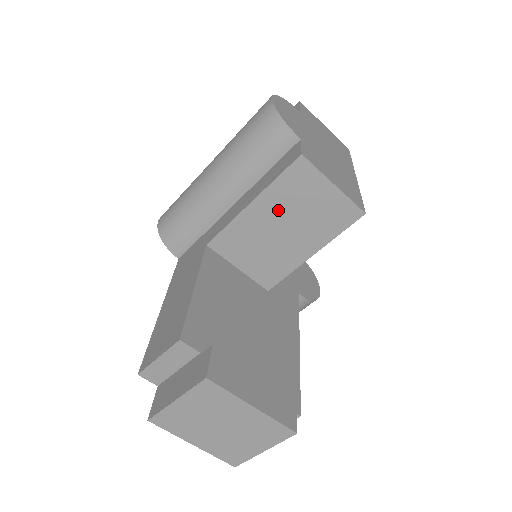
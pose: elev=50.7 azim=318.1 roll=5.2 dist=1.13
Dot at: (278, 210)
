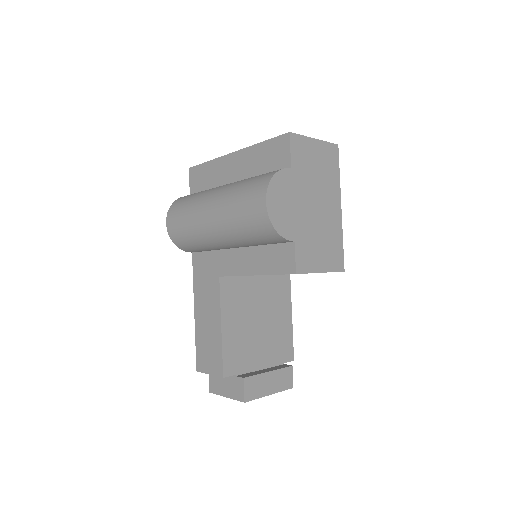
Dot at: occluded
